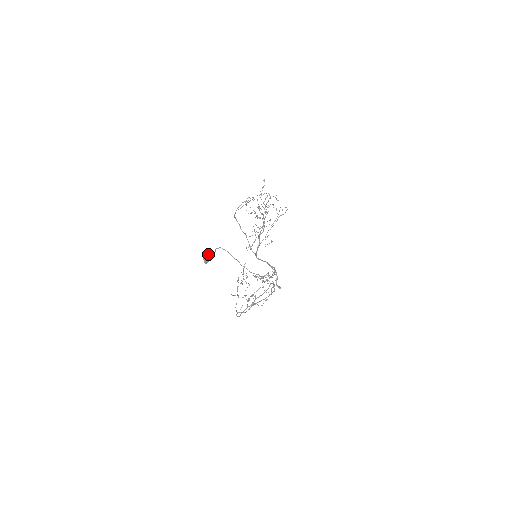
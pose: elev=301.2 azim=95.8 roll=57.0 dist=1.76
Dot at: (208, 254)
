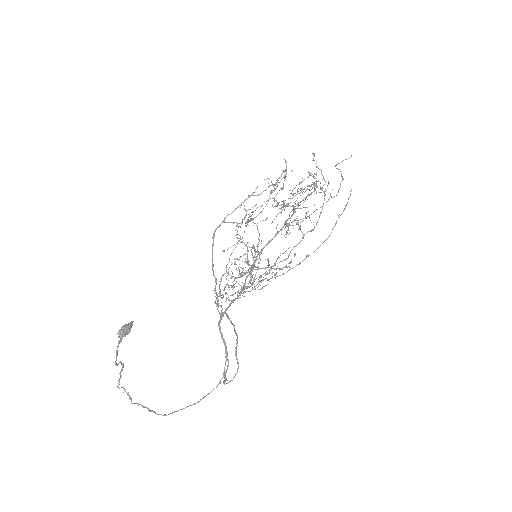
Dot at: (126, 329)
